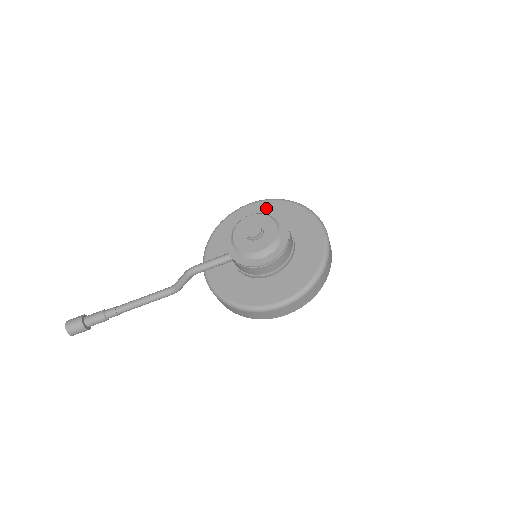
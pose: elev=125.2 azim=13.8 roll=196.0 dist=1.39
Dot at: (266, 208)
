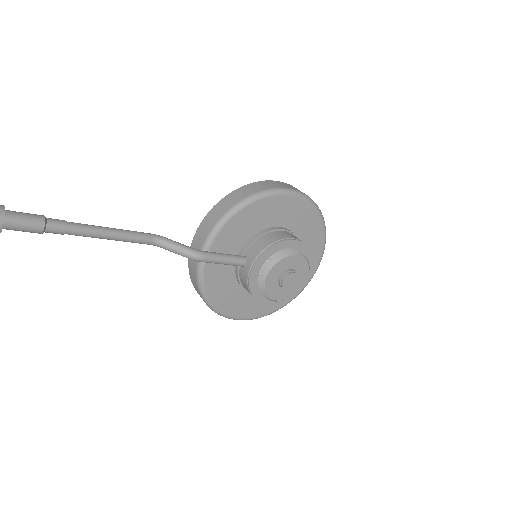
Dot at: (303, 214)
